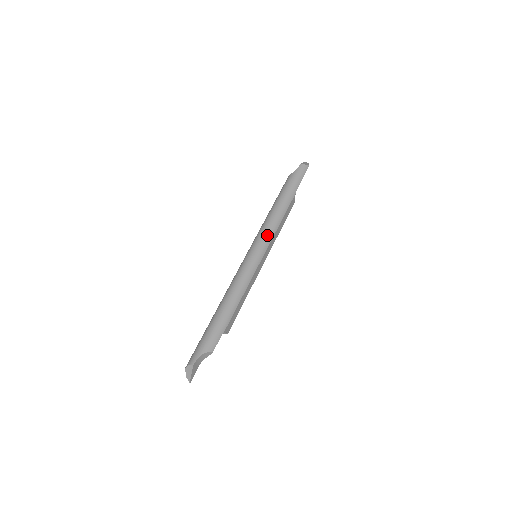
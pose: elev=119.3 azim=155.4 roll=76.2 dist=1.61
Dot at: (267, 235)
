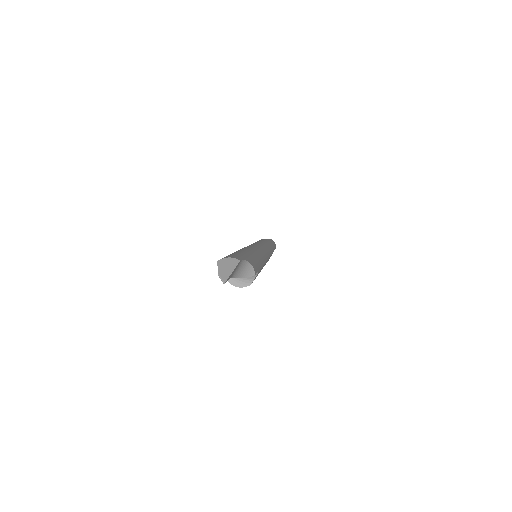
Dot at: (268, 248)
